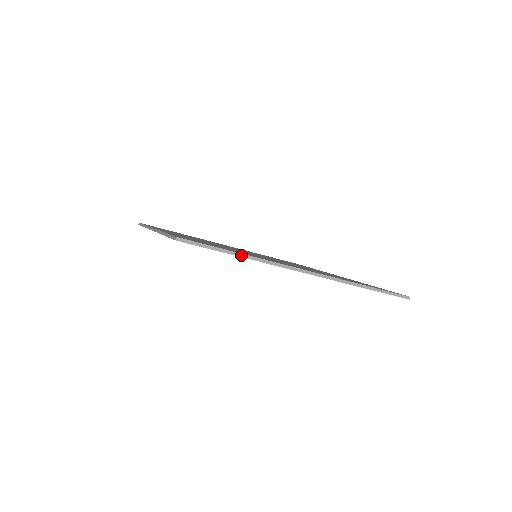
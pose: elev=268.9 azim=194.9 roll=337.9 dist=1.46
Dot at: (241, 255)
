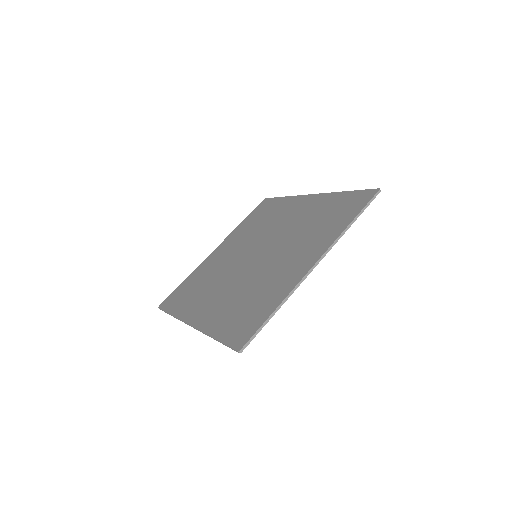
Dot at: (277, 310)
